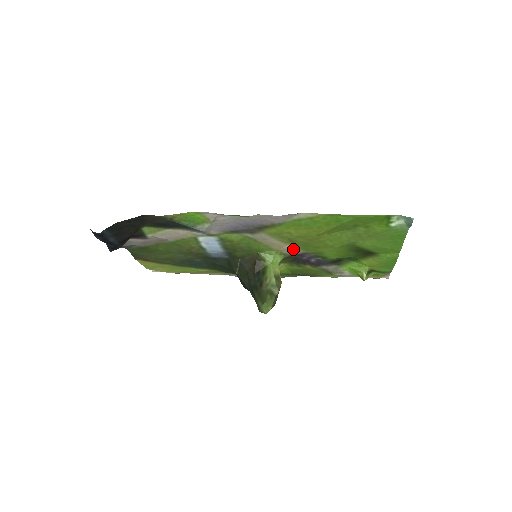
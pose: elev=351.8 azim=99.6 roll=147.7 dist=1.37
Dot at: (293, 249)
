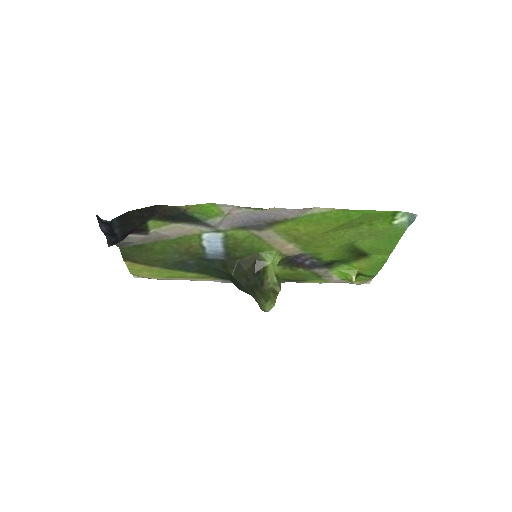
Dot at: (294, 249)
